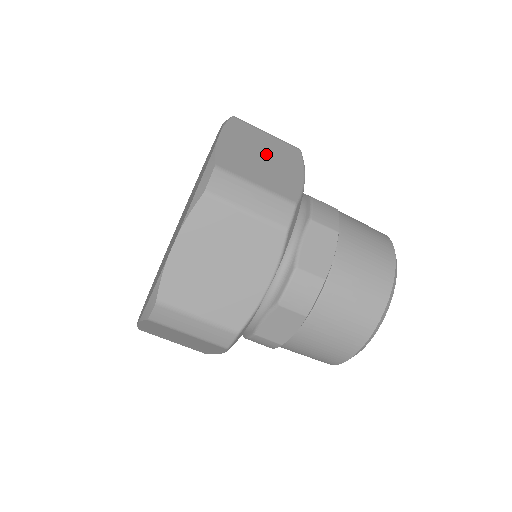
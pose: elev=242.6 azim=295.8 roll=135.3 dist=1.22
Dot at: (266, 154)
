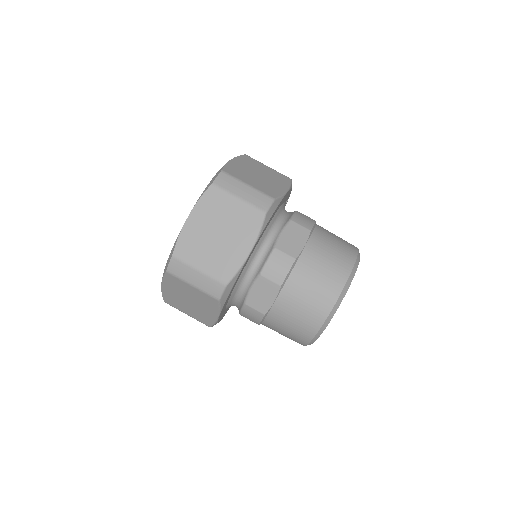
Dot at: (262, 174)
